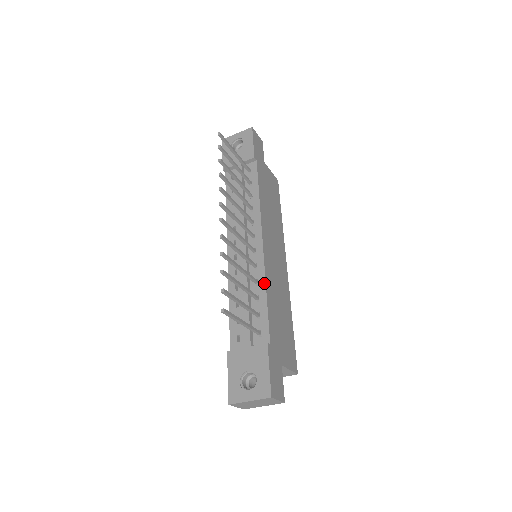
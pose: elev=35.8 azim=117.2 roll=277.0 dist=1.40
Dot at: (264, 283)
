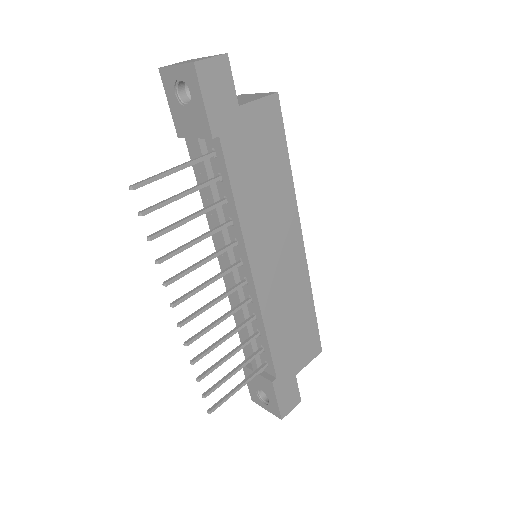
Dot at: (262, 322)
